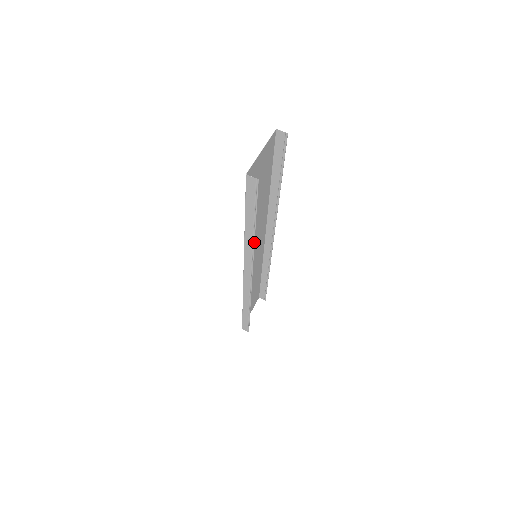
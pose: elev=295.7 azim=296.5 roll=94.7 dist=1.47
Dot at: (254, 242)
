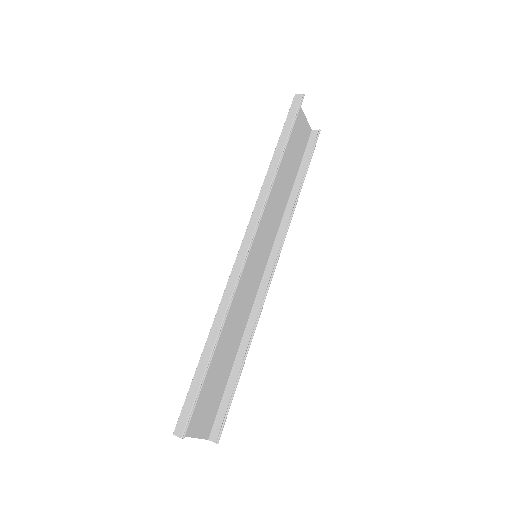
Dot at: (277, 172)
